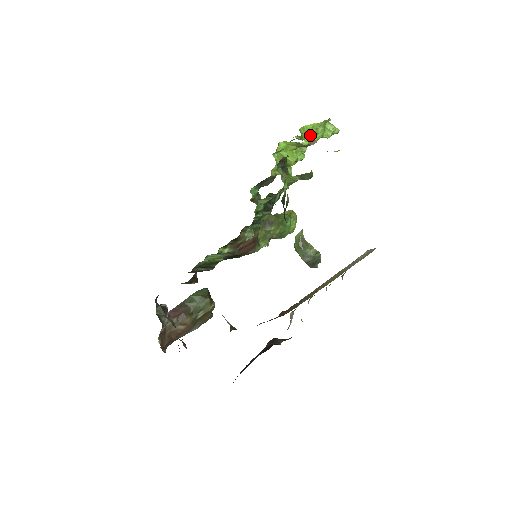
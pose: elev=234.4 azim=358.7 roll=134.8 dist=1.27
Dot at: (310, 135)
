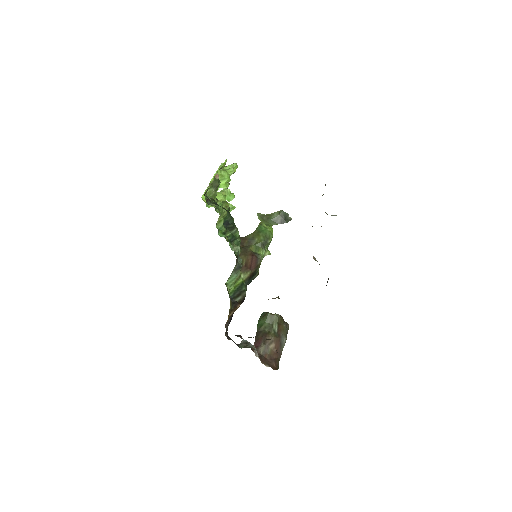
Dot at: (221, 181)
